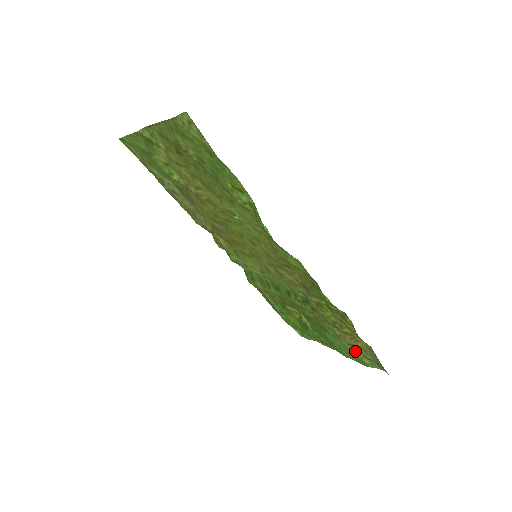
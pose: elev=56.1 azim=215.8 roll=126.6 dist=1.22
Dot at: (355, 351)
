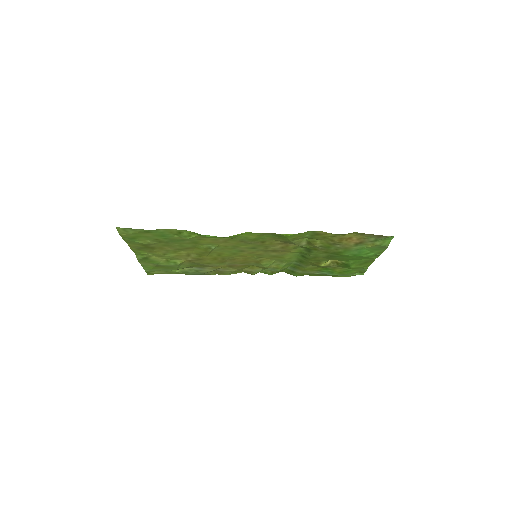
Dot at: (365, 245)
